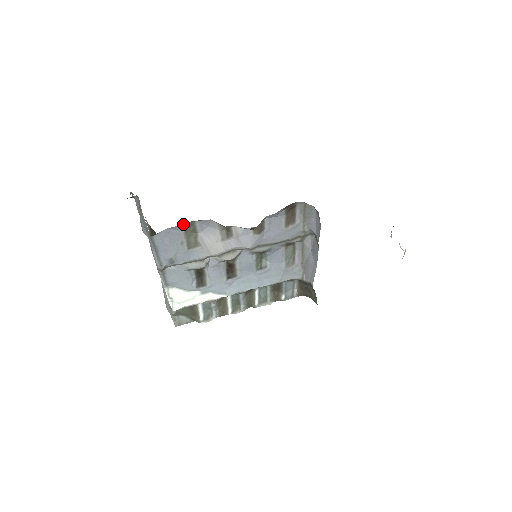
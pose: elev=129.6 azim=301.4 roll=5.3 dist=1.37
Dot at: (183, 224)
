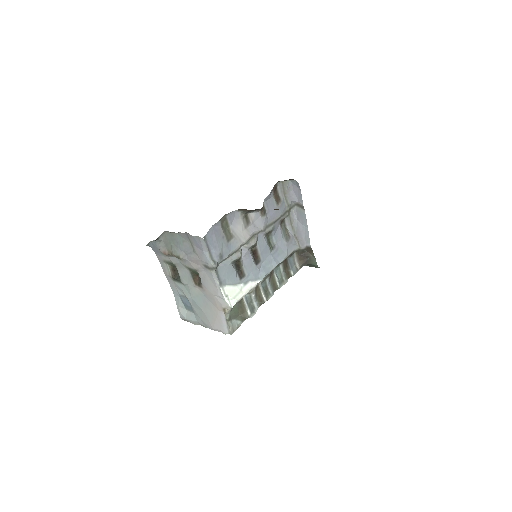
Dot at: (220, 220)
